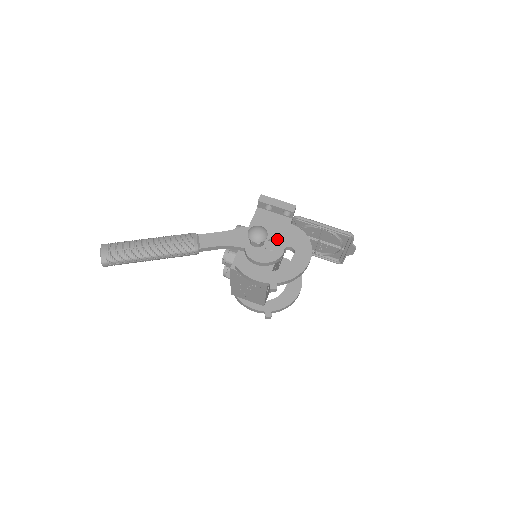
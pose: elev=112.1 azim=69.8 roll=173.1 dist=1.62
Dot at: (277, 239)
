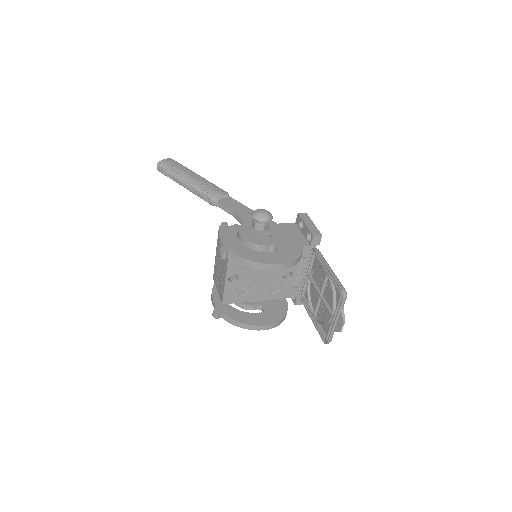
Dot at: (275, 237)
